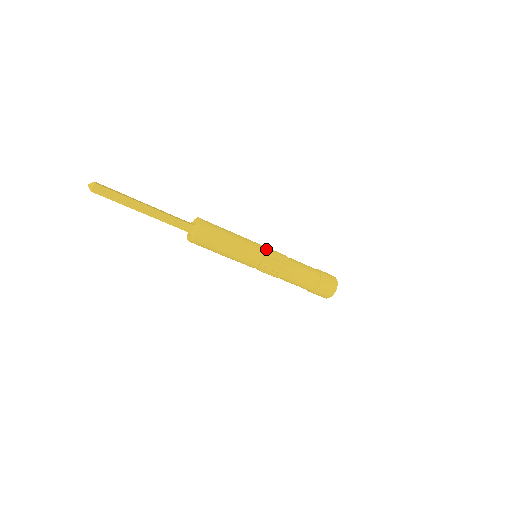
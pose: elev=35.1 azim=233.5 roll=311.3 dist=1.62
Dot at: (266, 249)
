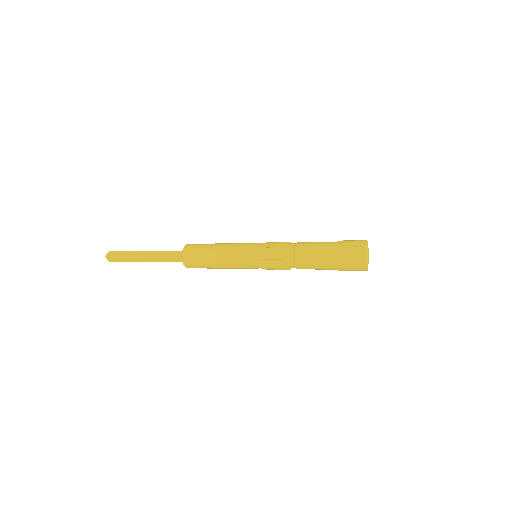
Dot at: (256, 251)
